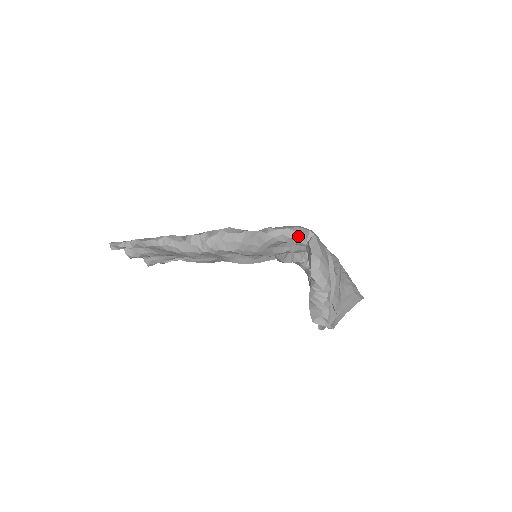
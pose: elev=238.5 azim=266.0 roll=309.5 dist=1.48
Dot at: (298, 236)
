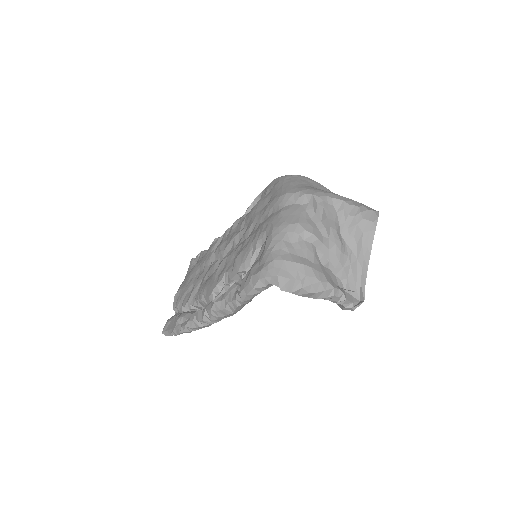
Dot at: (267, 287)
